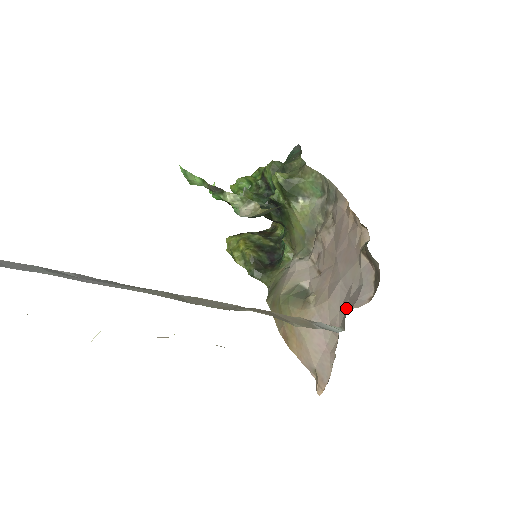
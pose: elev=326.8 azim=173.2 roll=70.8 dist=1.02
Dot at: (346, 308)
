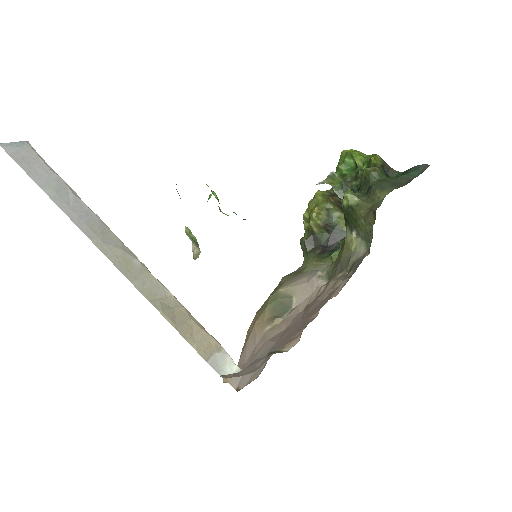
Dot at: (250, 366)
